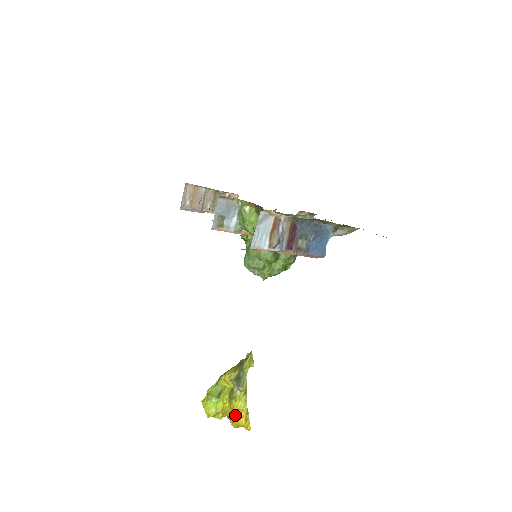
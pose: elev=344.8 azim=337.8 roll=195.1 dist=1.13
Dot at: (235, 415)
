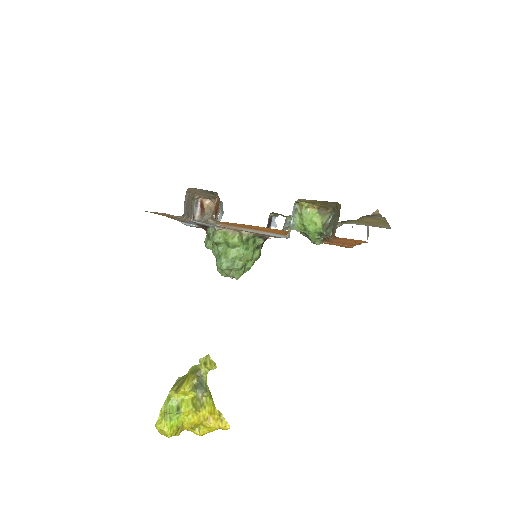
Dot at: (209, 421)
